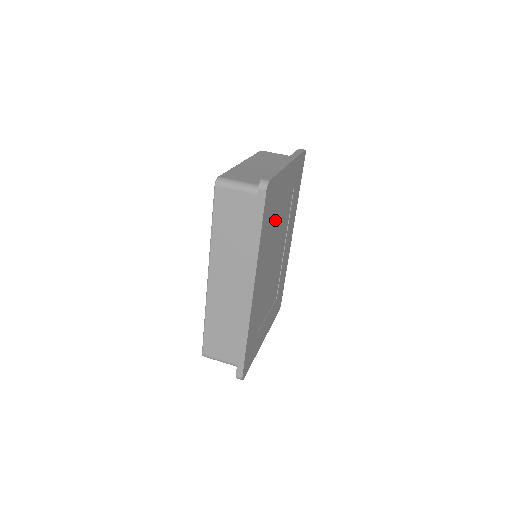
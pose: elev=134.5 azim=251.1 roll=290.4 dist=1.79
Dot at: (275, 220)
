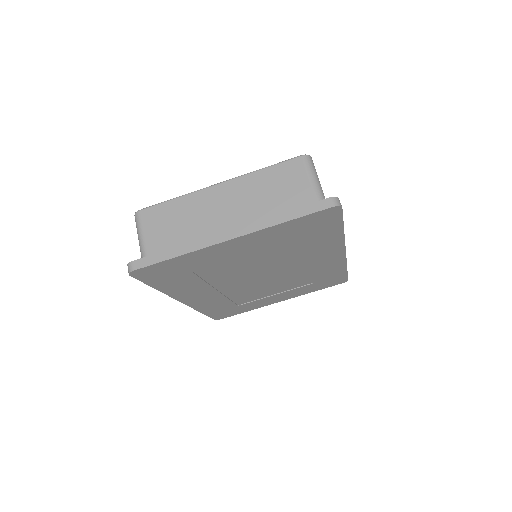
Dot at: (218, 269)
